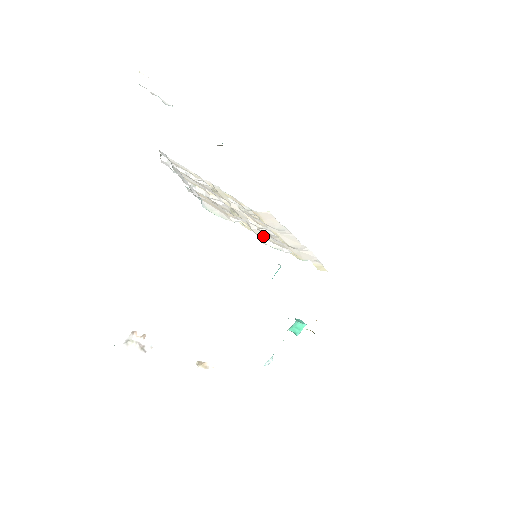
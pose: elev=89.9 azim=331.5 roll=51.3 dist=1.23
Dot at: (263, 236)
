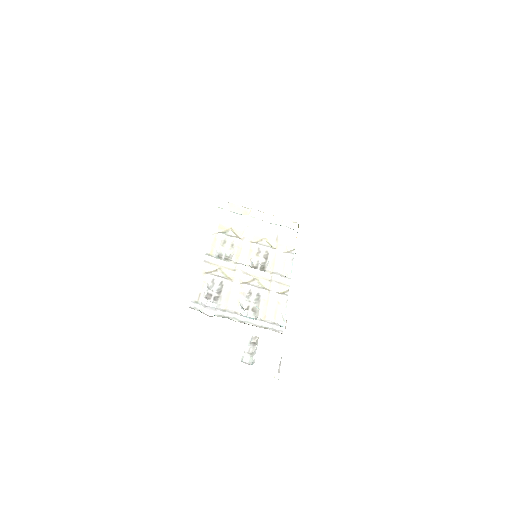
Dot at: (283, 272)
